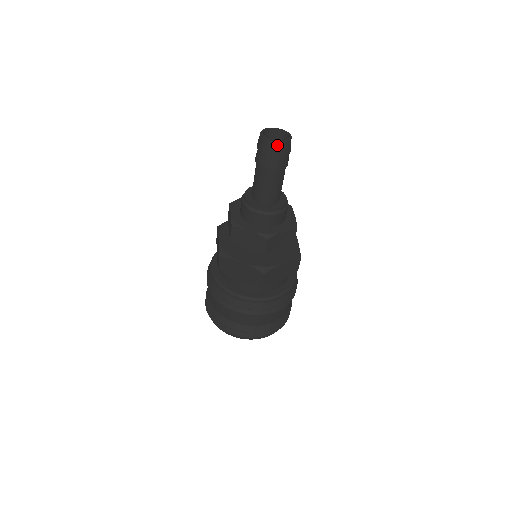
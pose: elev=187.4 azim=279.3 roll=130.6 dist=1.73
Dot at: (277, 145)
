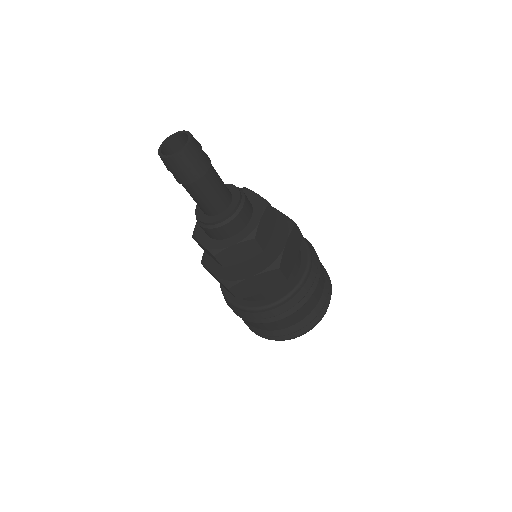
Dot at: (167, 160)
